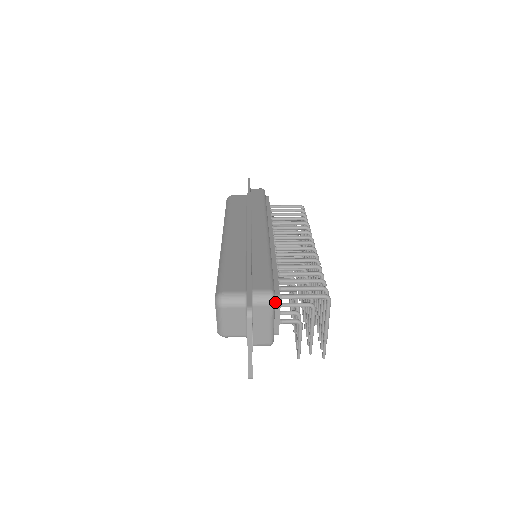
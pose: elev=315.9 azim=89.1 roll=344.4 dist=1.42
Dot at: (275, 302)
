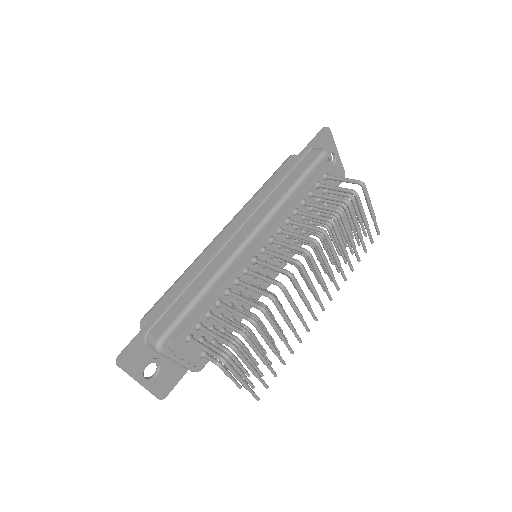
Dot at: (169, 348)
